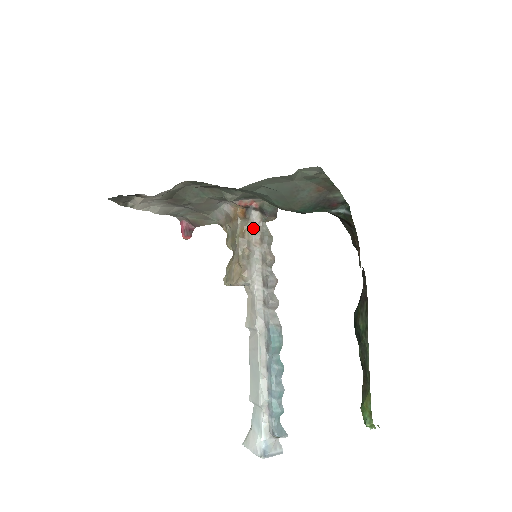
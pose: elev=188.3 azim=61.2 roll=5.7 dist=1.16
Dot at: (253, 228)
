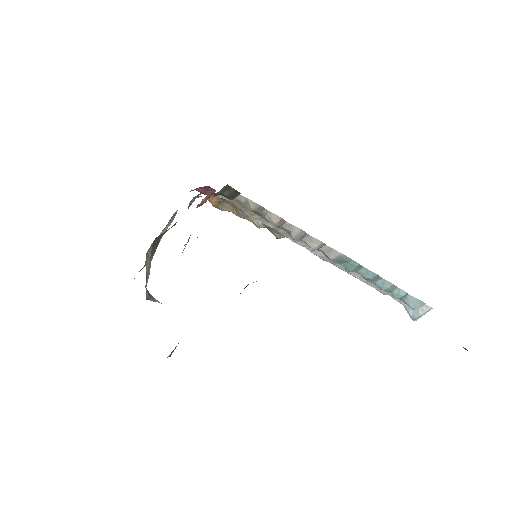
Dot at: occluded
